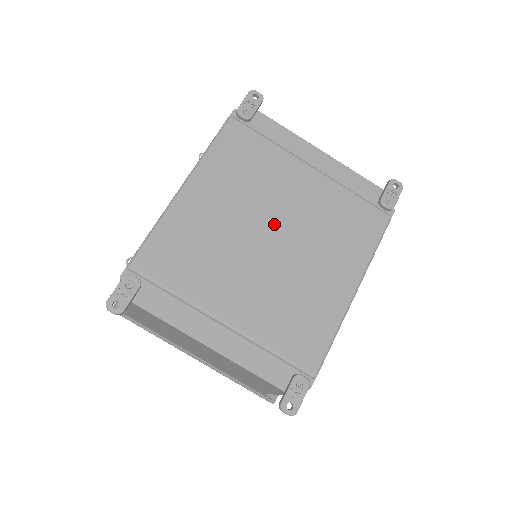
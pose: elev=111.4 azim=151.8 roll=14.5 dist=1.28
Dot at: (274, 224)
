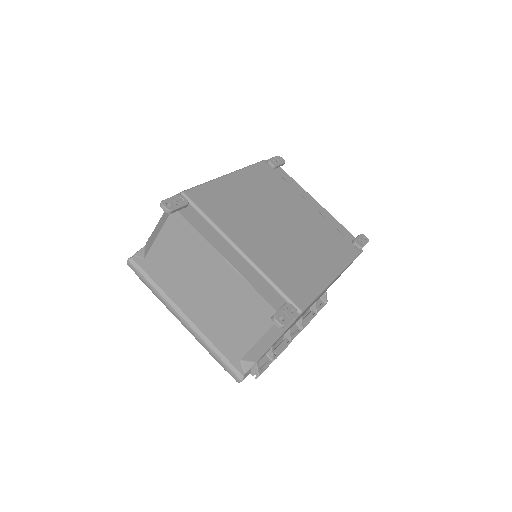
Dot at: (283, 218)
